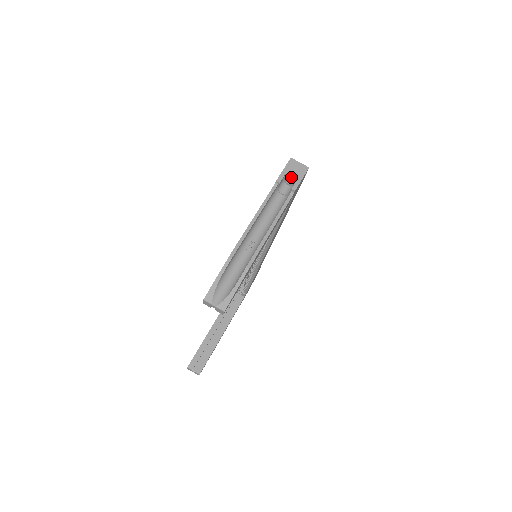
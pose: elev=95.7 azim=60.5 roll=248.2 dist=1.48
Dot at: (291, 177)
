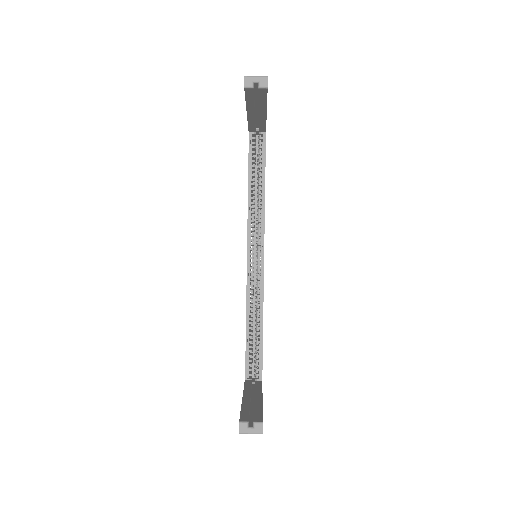
Dot at: occluded
